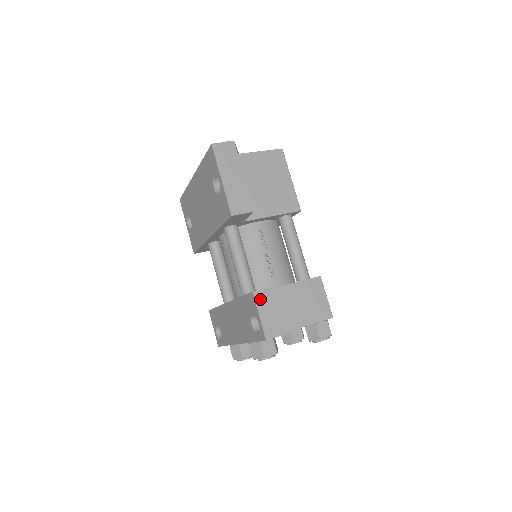
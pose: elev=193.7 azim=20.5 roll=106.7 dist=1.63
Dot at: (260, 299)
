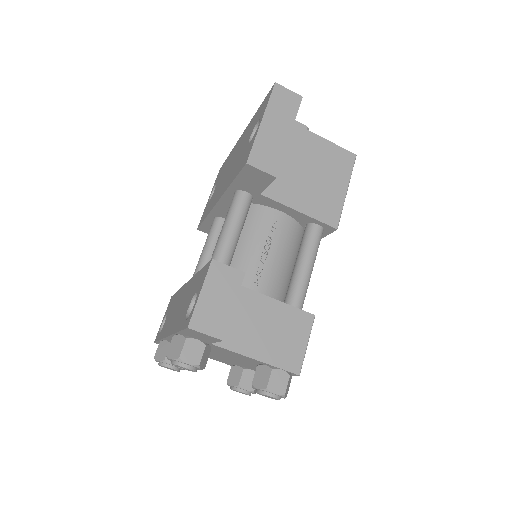
Dot at: (215, 274)
